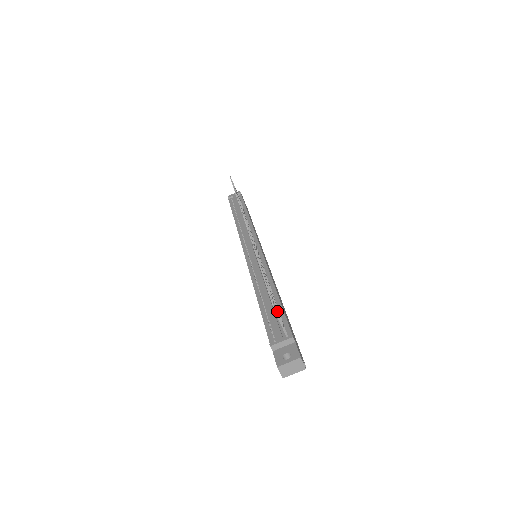
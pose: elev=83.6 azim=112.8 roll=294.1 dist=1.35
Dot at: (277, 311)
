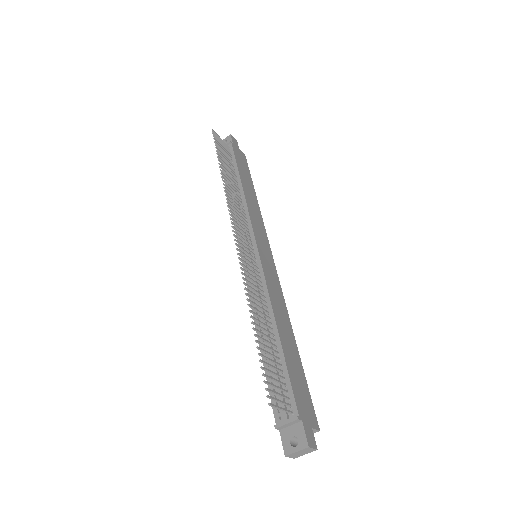
Dot at: (275, 393)
